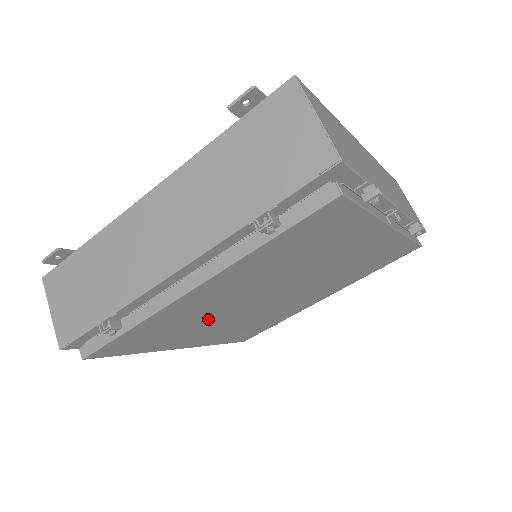
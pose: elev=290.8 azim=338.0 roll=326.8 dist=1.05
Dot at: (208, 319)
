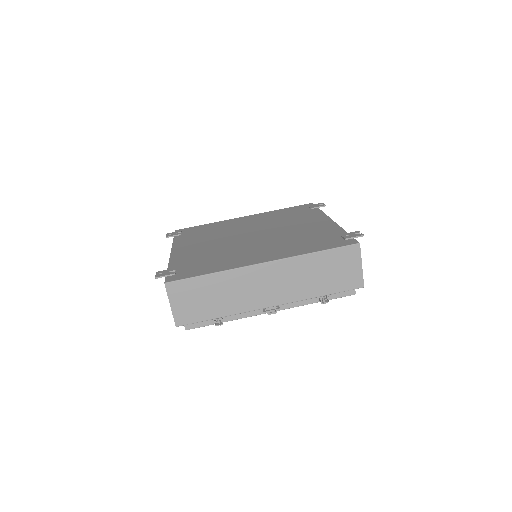
Dot at: occluded
